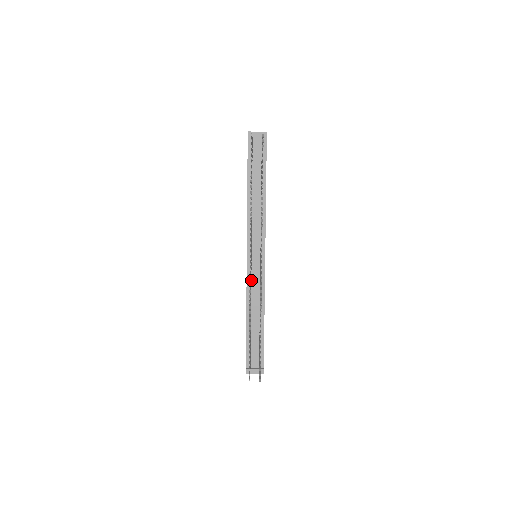
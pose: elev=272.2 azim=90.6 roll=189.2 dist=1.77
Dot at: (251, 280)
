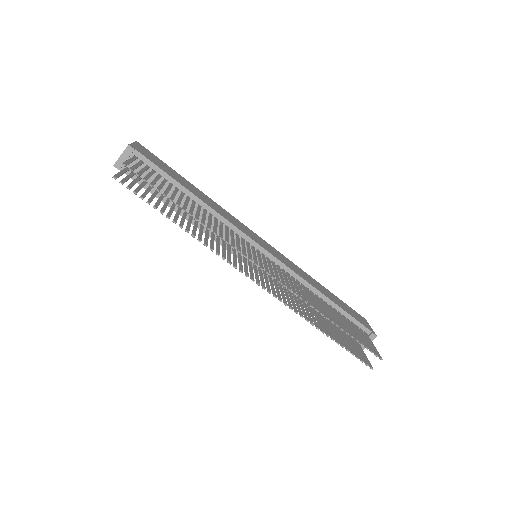
Dot at: (276, 280)
